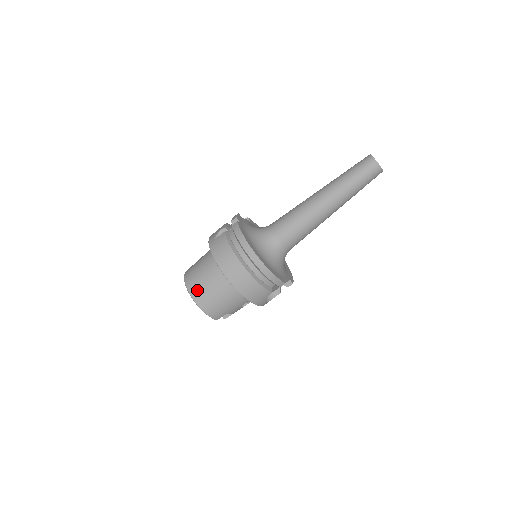
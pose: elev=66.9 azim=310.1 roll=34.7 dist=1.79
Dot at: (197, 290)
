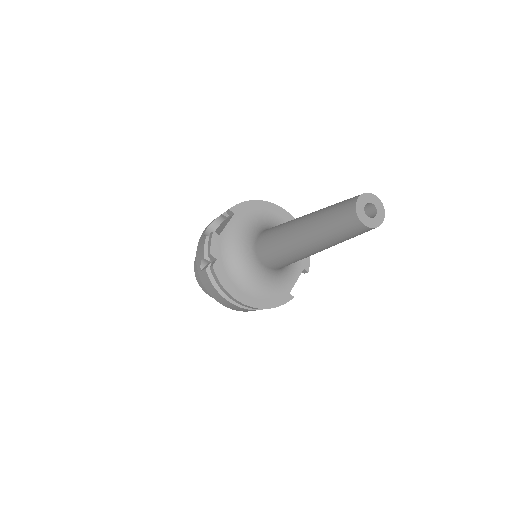
Dot at: occluded
